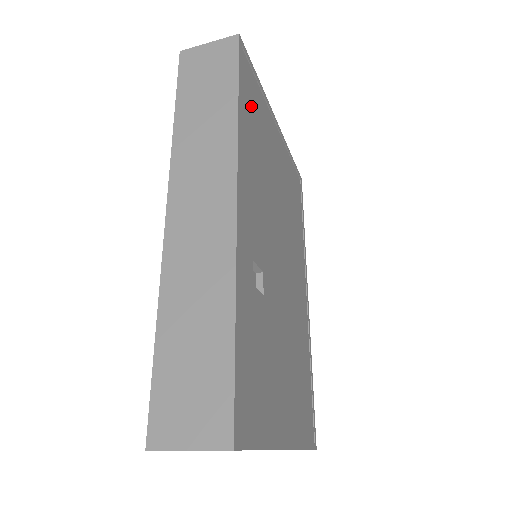
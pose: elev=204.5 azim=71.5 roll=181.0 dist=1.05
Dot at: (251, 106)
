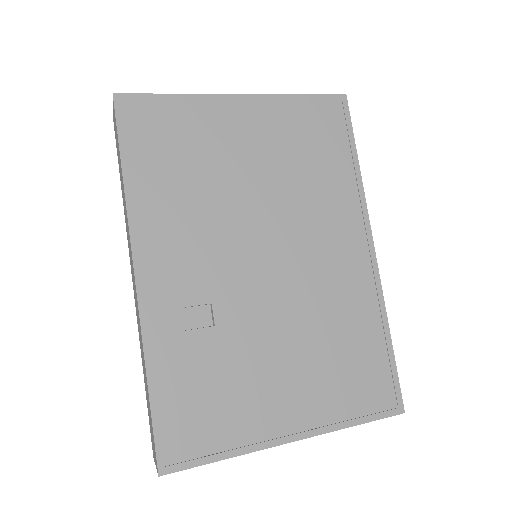
Dot at: (158, 146)
